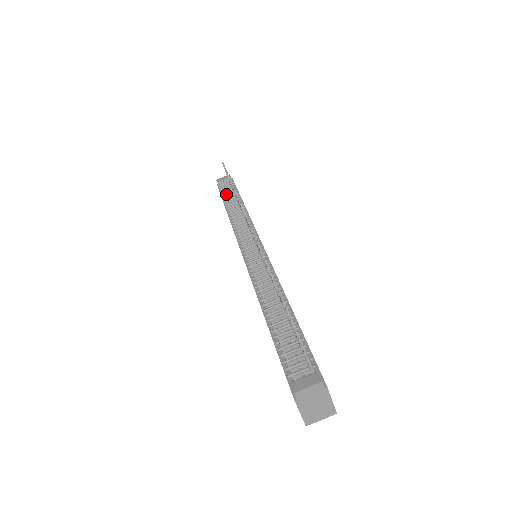
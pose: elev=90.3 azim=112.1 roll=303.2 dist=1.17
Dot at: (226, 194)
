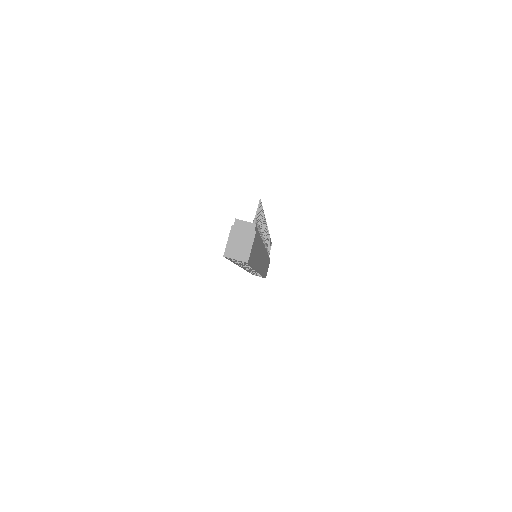
Dot at: occluded
